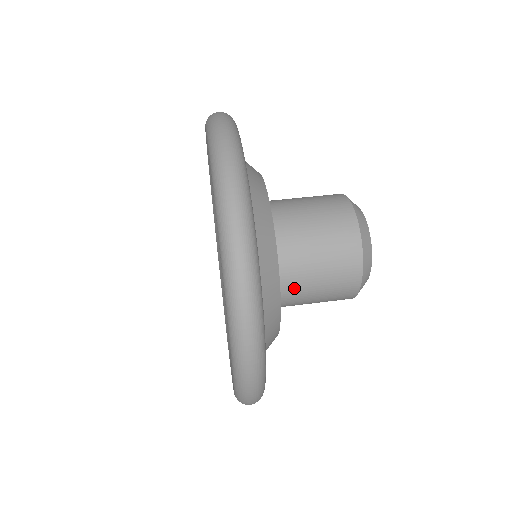
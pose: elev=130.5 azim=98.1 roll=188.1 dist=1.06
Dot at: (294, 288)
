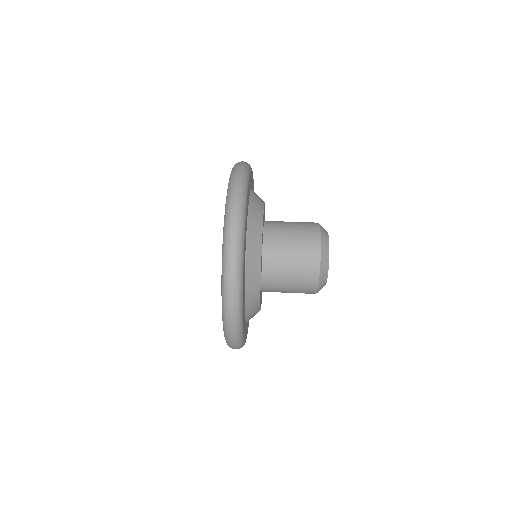
Dot at: (273, 291)
